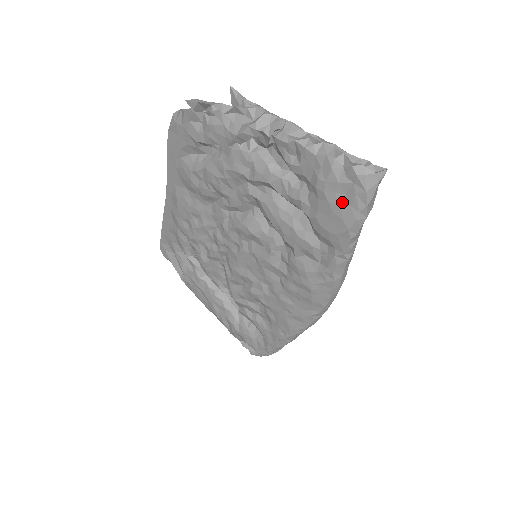
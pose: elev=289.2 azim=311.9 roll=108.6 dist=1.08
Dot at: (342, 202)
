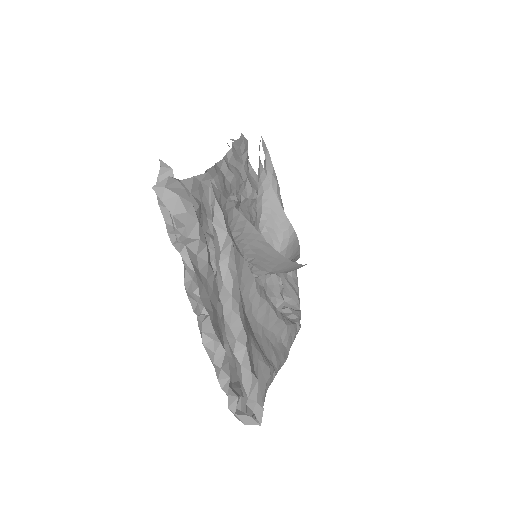
Dot at: occluded
